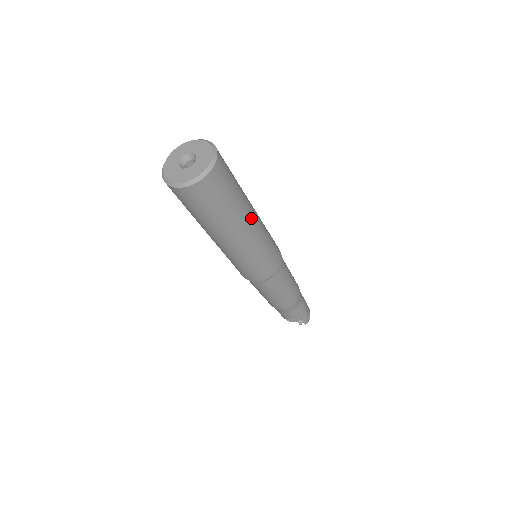
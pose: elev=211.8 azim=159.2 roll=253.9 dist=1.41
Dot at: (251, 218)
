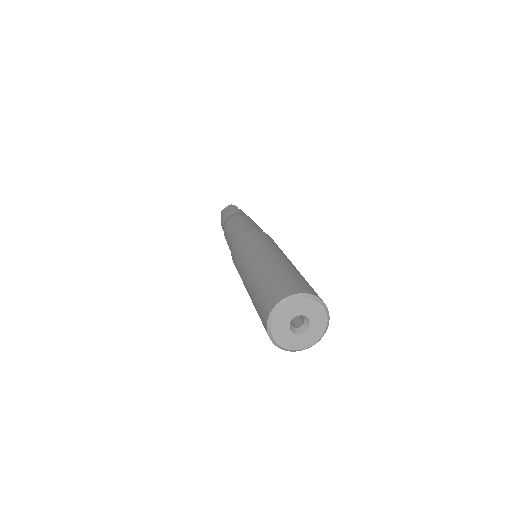
Dot at: occluded
